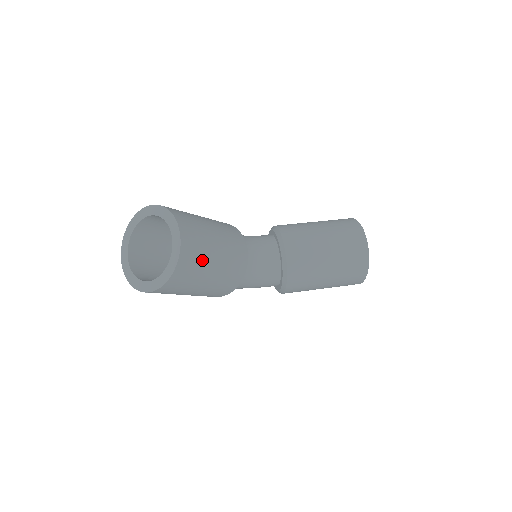
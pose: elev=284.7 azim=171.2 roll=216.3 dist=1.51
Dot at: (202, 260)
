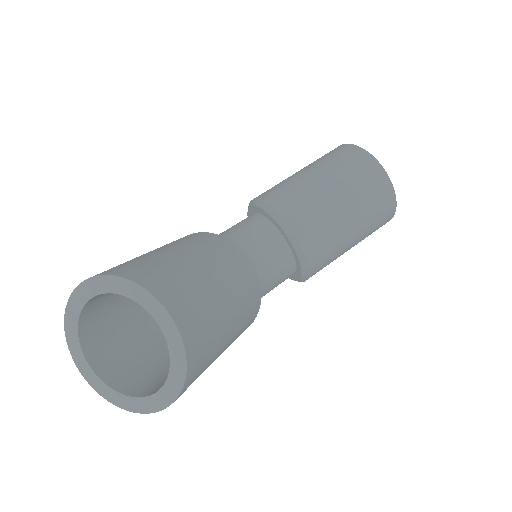
Dot at: (213, 325)
